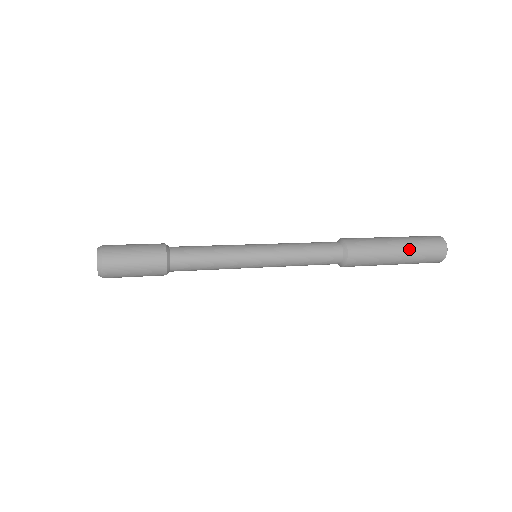
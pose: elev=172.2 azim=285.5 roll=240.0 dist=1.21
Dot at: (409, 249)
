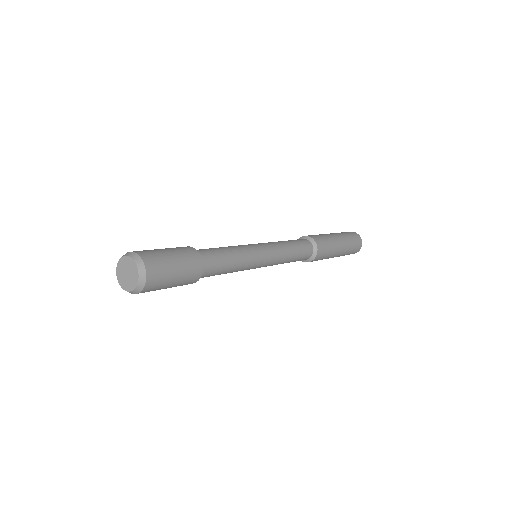
Dot at: (342, 236)
